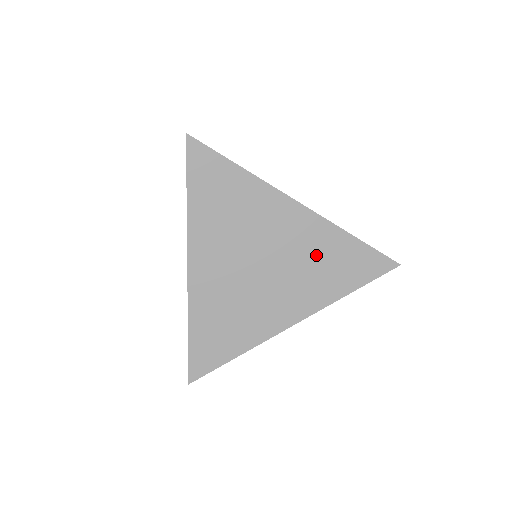
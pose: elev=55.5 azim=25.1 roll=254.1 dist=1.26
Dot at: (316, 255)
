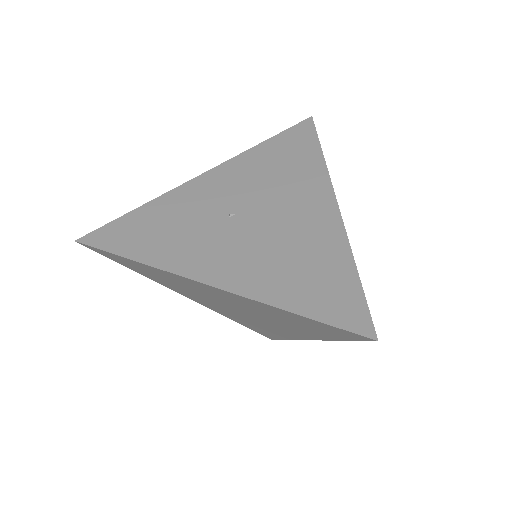
Dot at: (271, 314)
